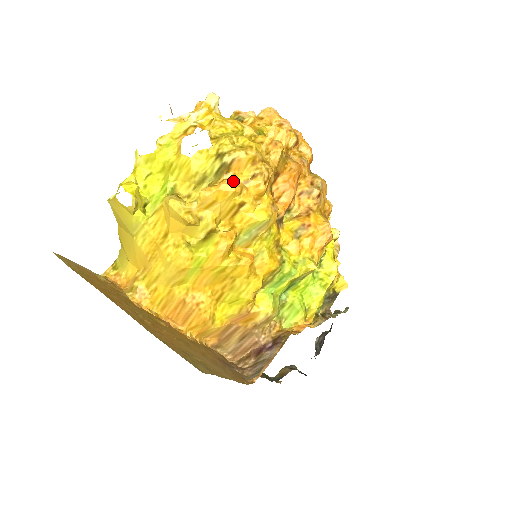
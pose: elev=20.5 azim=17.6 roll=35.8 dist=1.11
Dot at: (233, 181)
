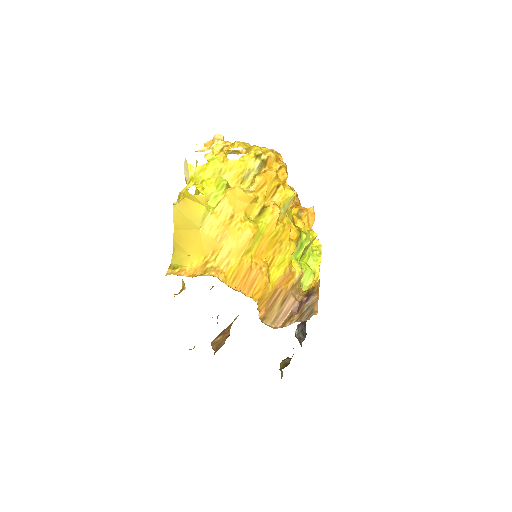
Dot at: (271, 170)
